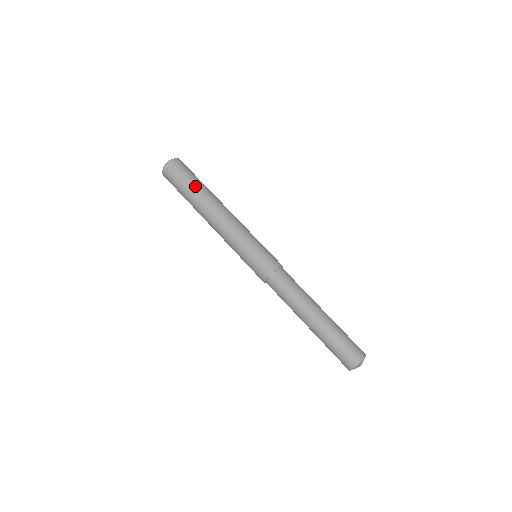
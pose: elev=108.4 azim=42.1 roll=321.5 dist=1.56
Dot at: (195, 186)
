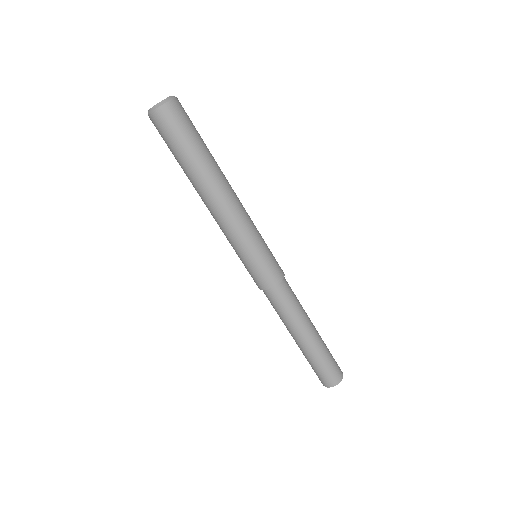
Dot at: (185, 161)
